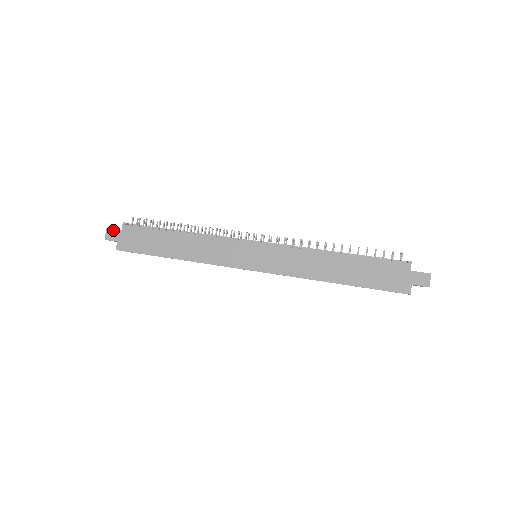
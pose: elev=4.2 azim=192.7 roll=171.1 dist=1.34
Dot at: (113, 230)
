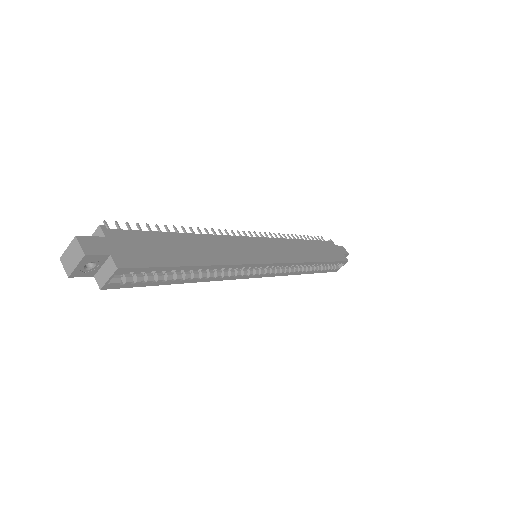
Dot at: (91, 238)
